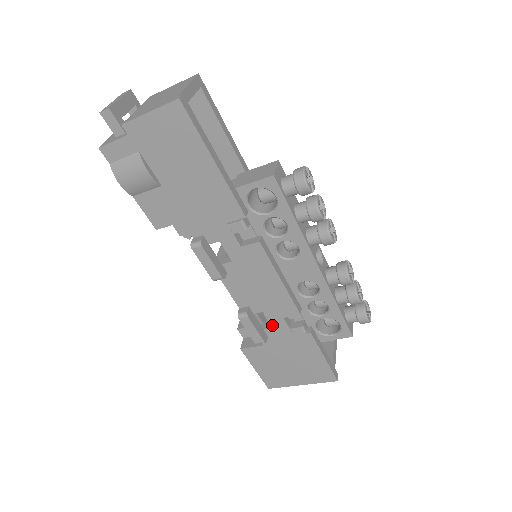
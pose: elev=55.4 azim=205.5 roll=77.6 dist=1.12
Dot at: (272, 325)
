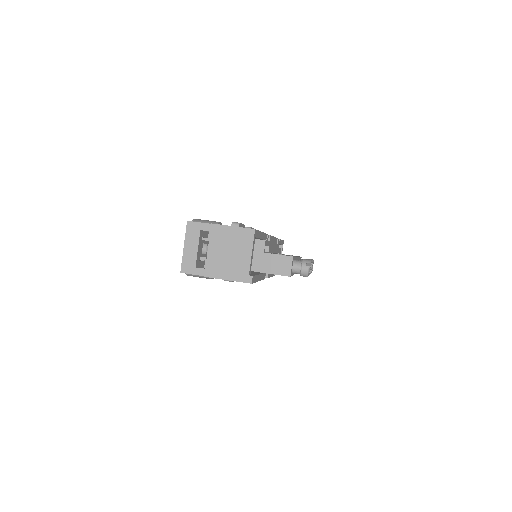
Dot at: occluded
